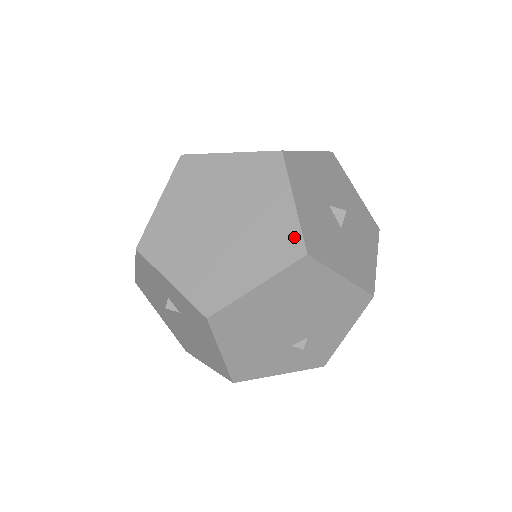
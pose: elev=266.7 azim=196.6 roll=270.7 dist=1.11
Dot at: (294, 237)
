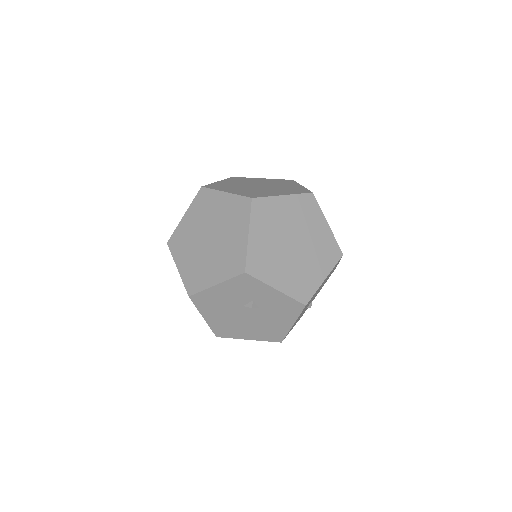
Dot at: (335, 246)
